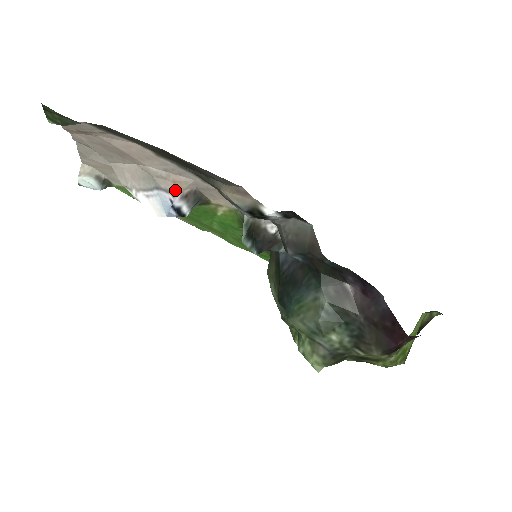
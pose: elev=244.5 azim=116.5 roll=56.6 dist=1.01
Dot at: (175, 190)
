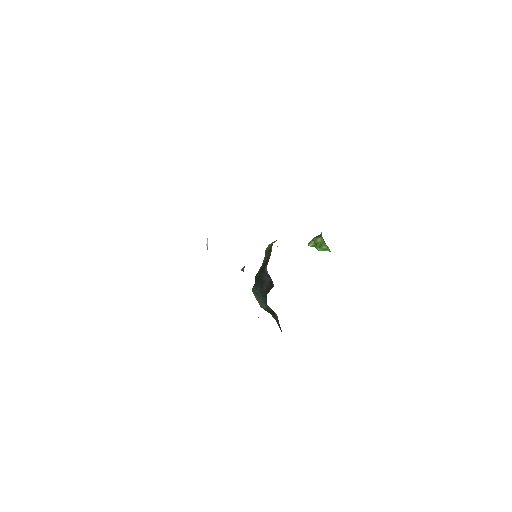
Dot at: occluded
